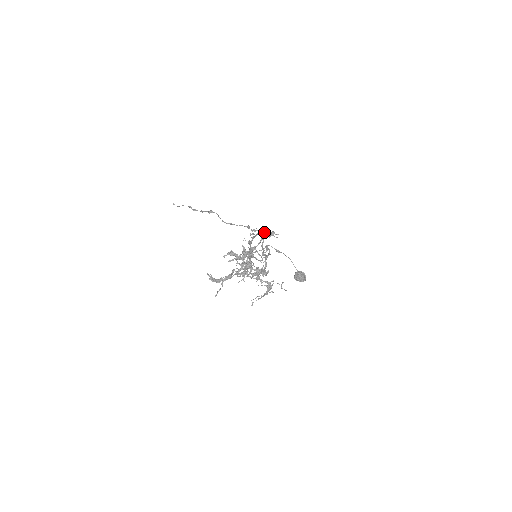
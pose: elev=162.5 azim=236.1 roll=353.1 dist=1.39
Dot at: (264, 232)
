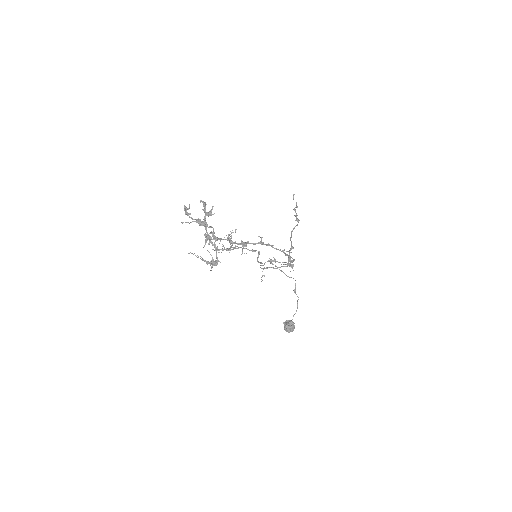
Dot at: (290, 258)
